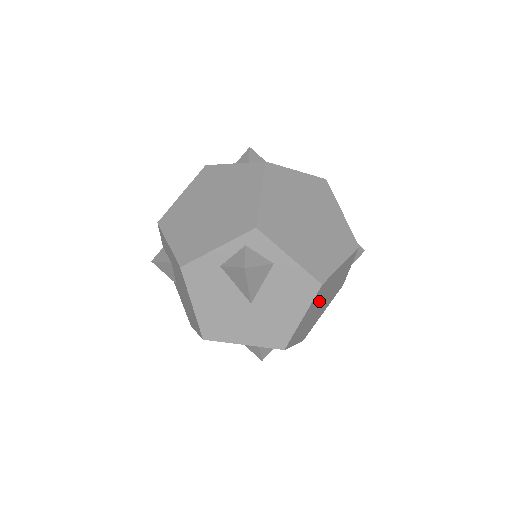
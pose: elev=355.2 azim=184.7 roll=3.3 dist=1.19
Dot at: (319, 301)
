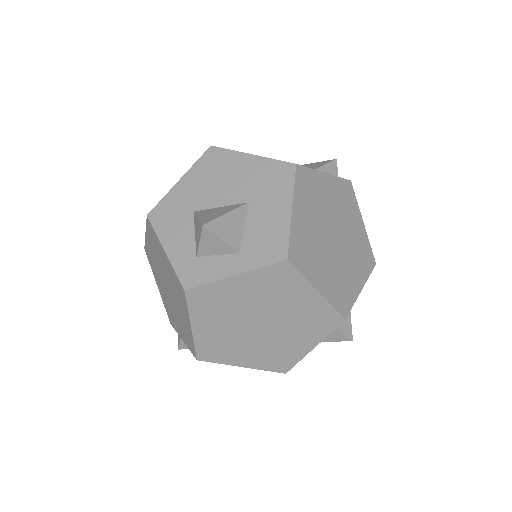
Dot at: occluded
